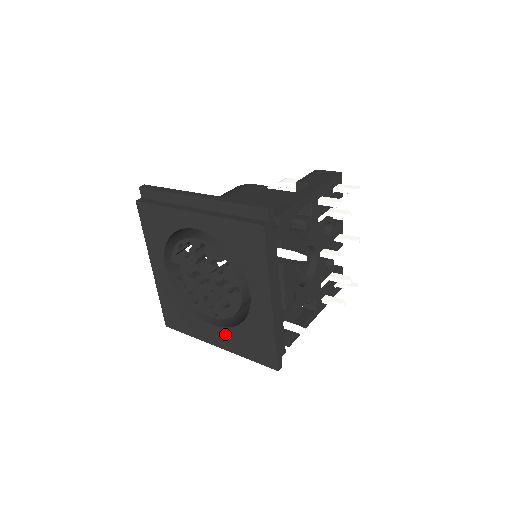
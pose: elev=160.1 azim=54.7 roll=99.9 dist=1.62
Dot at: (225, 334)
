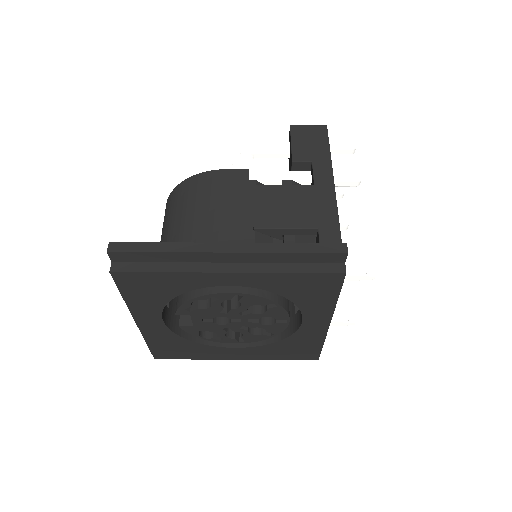
Dot at: (252, 351)
